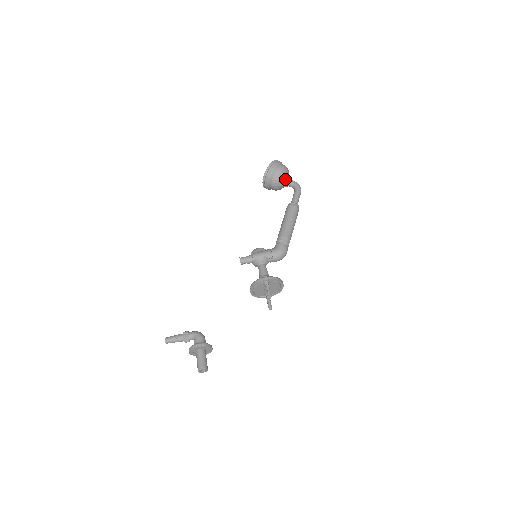
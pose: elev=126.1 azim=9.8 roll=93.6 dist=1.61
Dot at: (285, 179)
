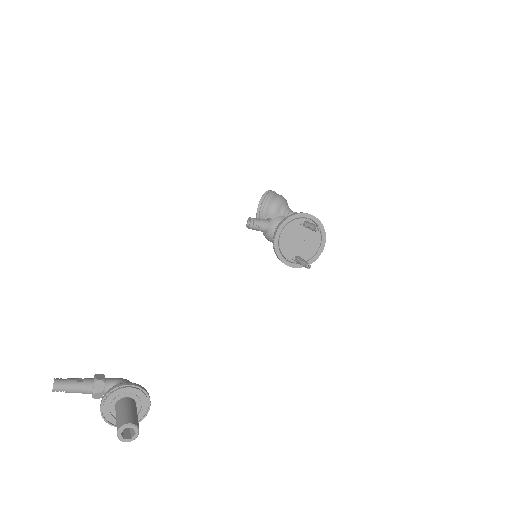
Dot at: (287, 208)
